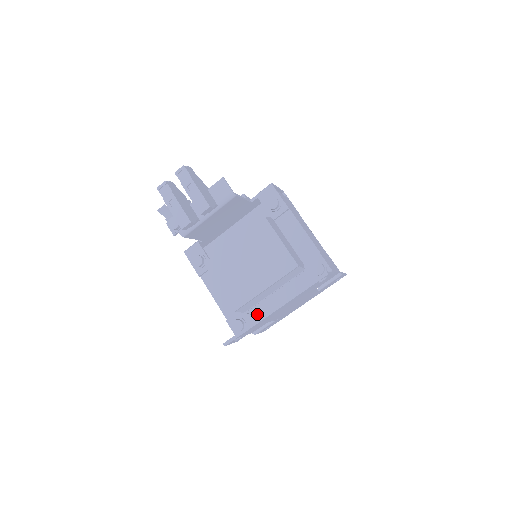
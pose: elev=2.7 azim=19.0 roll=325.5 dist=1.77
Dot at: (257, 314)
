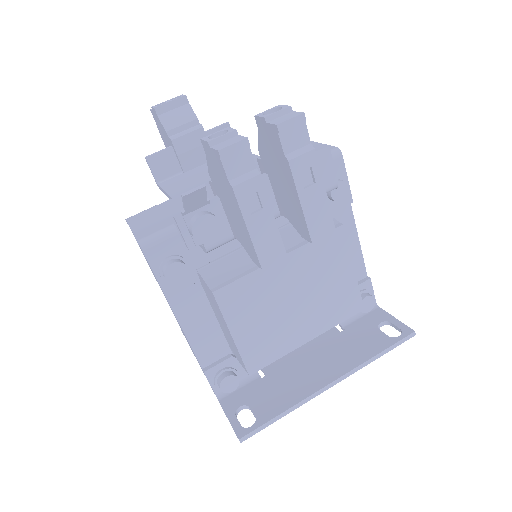
Dot at: occluded
